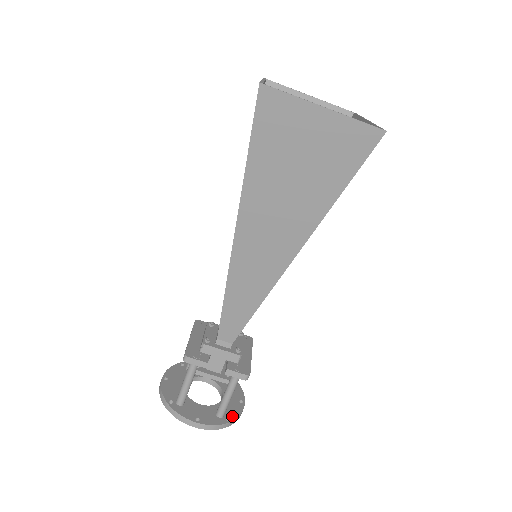
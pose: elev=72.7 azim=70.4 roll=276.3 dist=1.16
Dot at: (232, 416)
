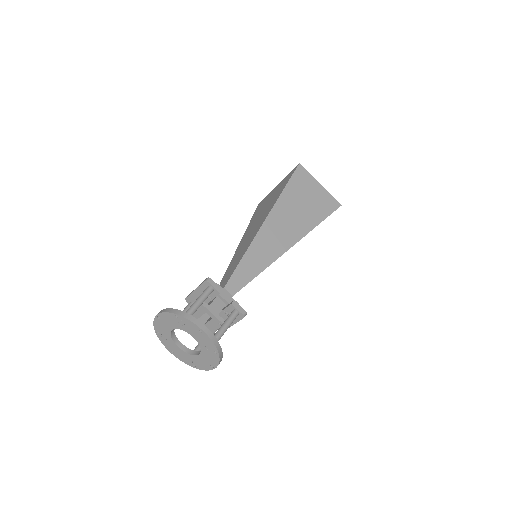
Dot at: occluded
